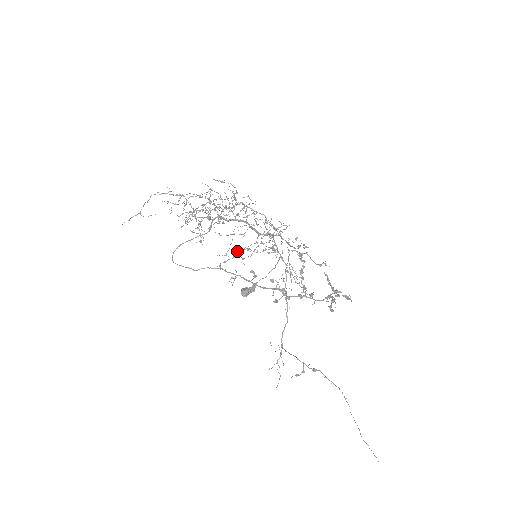
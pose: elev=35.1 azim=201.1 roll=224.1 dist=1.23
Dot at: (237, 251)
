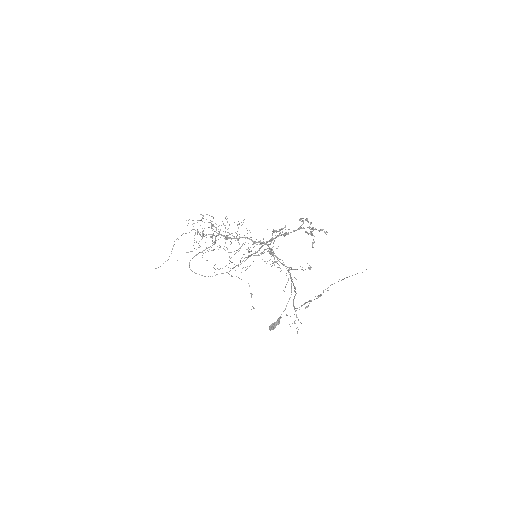
Dot at: (245, 267)
